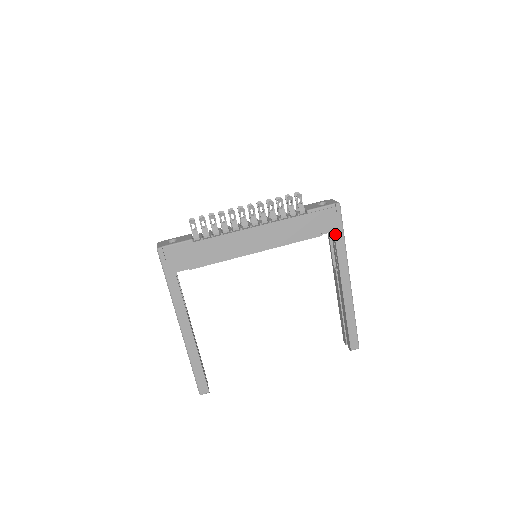
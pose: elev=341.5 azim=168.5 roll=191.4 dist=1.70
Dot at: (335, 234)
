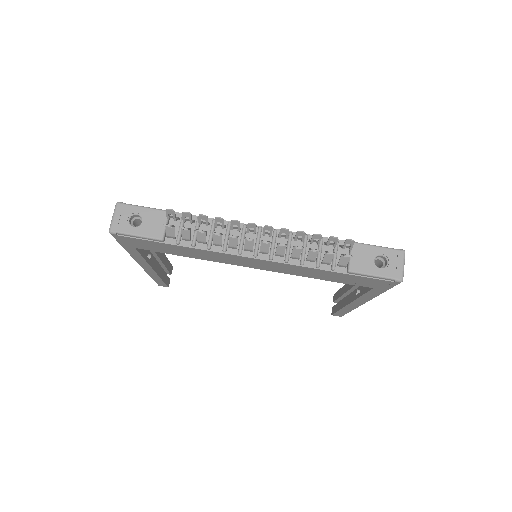
Dot at: (373, 289)
